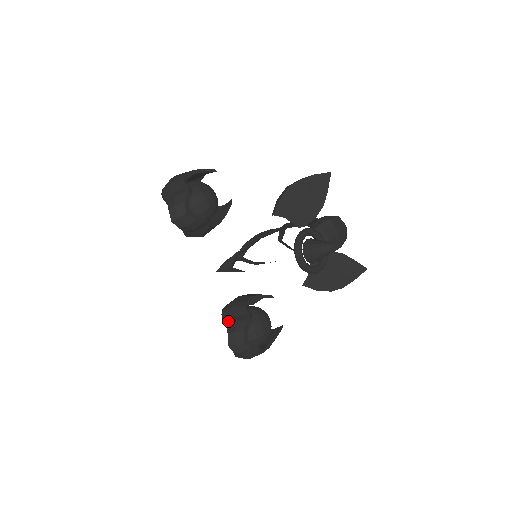
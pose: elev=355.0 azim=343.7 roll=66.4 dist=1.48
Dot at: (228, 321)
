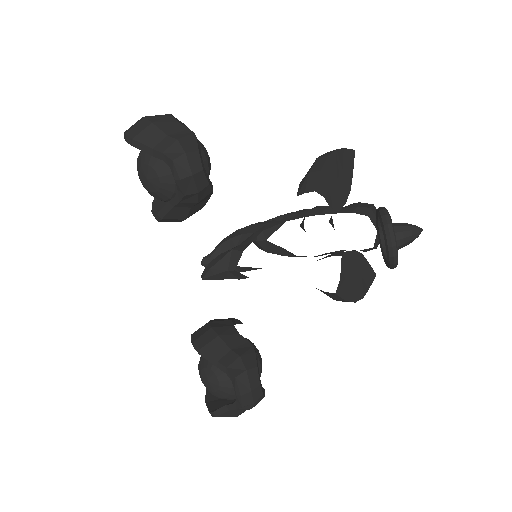
Dot at: (222, 357)
